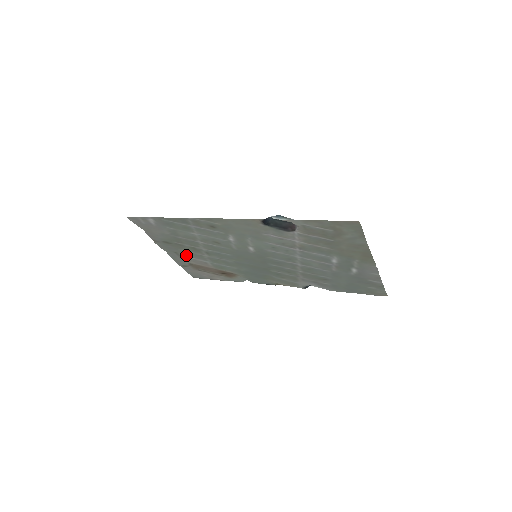
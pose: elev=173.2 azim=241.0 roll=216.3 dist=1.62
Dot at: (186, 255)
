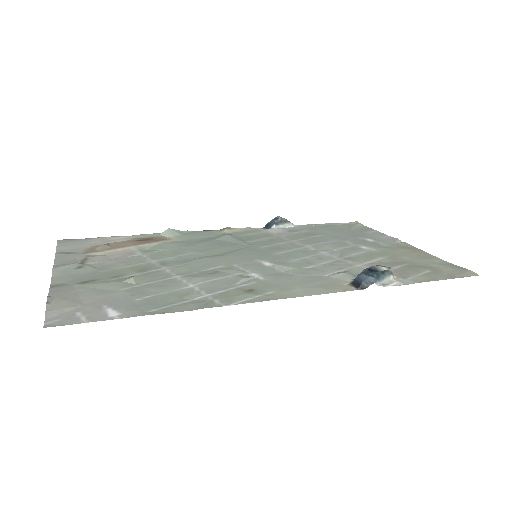
Dot at: (102, 263)
